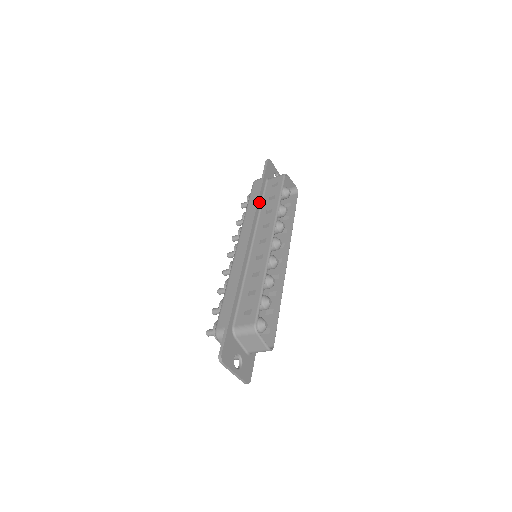
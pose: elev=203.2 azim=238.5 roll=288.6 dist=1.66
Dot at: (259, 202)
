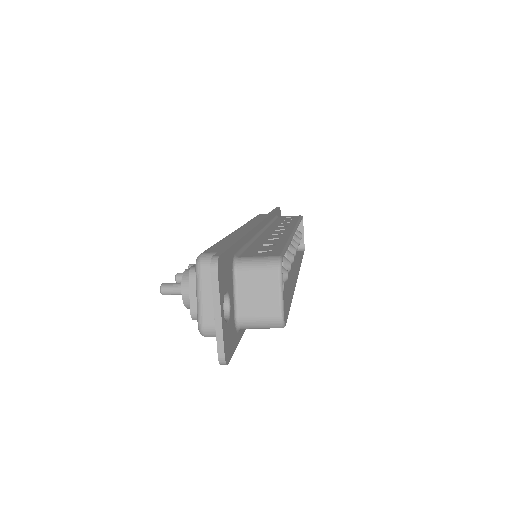
Dot at: (271, 216)
